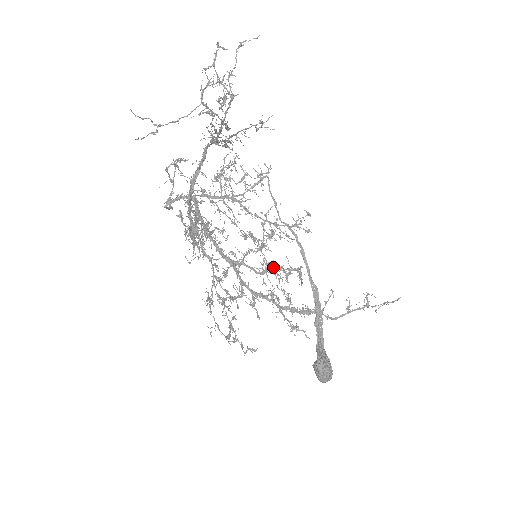
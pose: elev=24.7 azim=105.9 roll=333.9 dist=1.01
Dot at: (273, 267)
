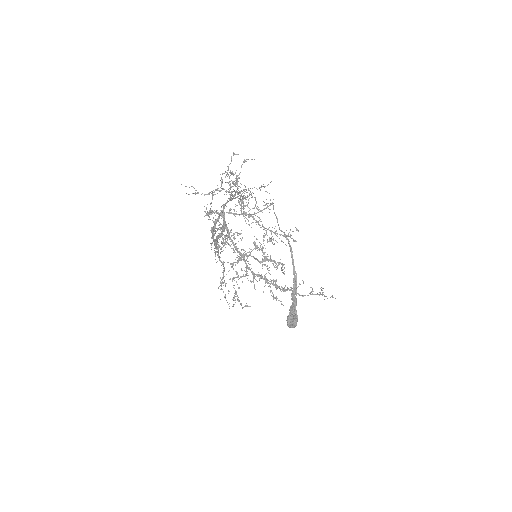
Dot at: (269, 259)
